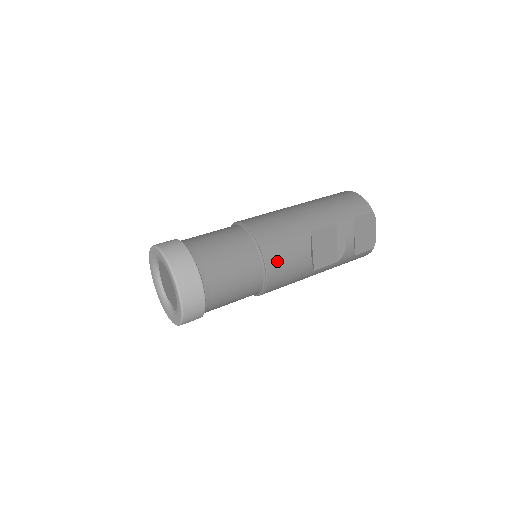
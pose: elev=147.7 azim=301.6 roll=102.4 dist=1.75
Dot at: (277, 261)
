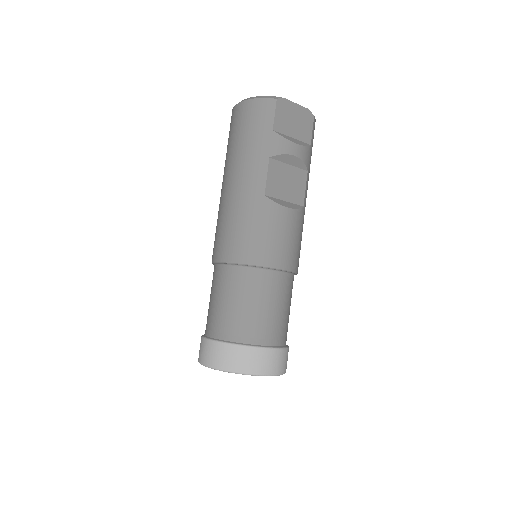
Dot at: (277, 253)
